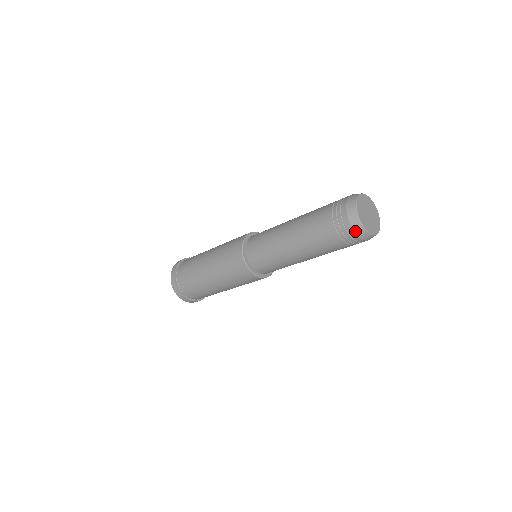
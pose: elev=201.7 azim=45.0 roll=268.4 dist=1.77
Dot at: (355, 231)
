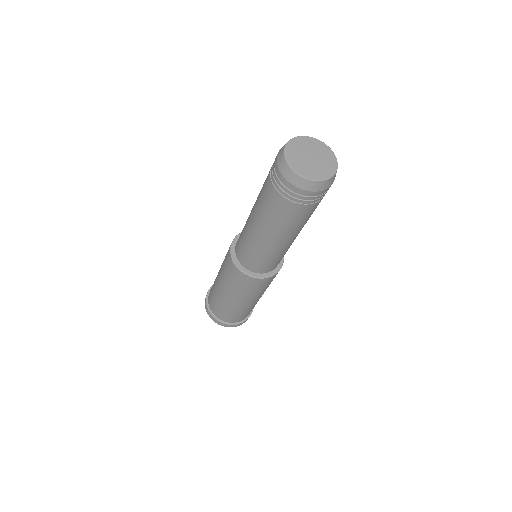
Dot at: (308, 190)
